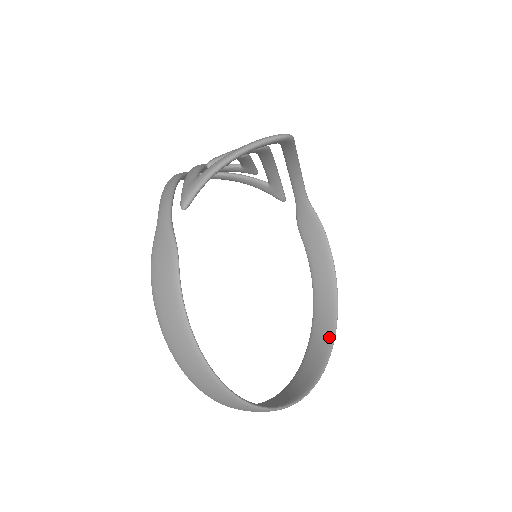
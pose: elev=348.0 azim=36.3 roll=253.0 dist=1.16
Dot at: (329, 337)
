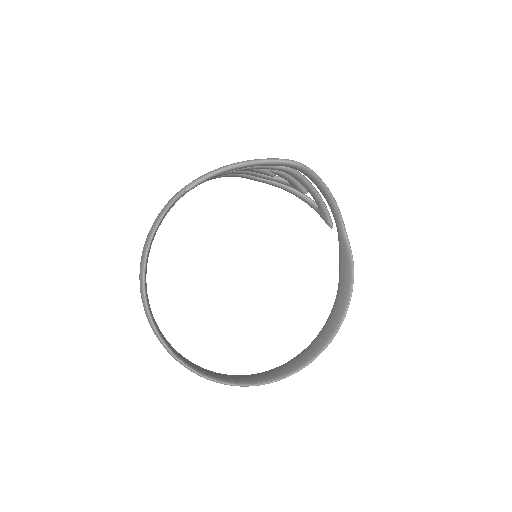
Dot at: (305, 361)
